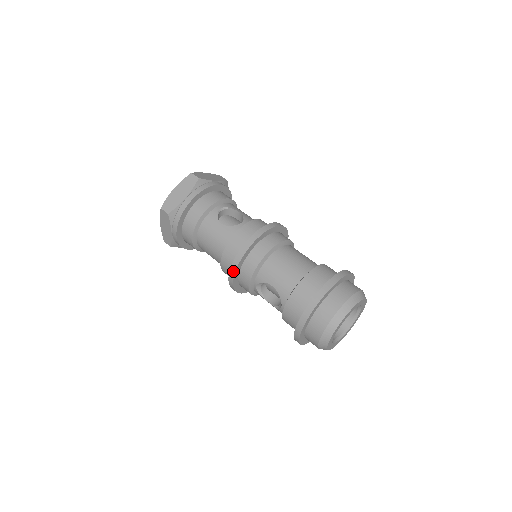
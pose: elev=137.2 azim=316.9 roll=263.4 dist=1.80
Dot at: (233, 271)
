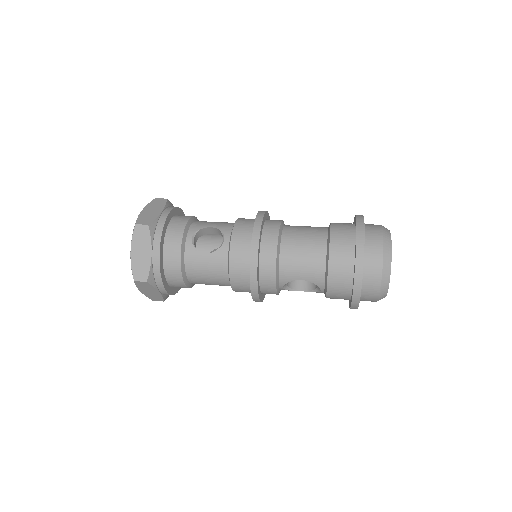
Dot at: (255, 292)
